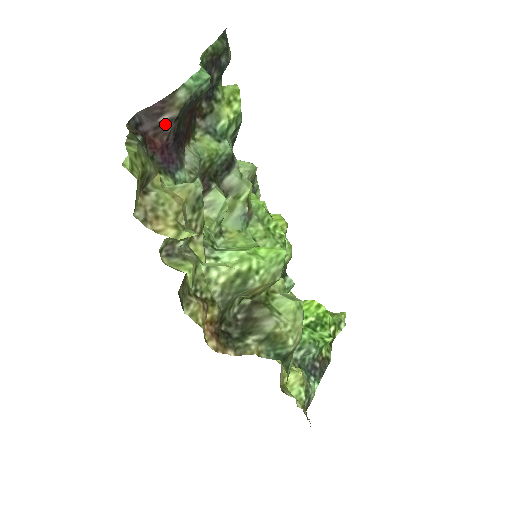
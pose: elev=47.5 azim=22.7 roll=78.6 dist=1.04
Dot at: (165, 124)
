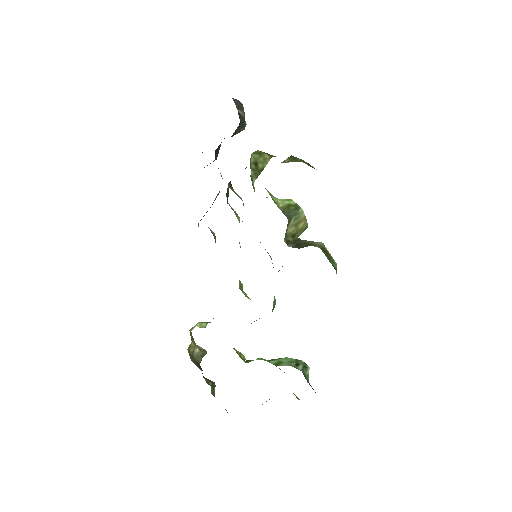
Dot at: (240, 115)
